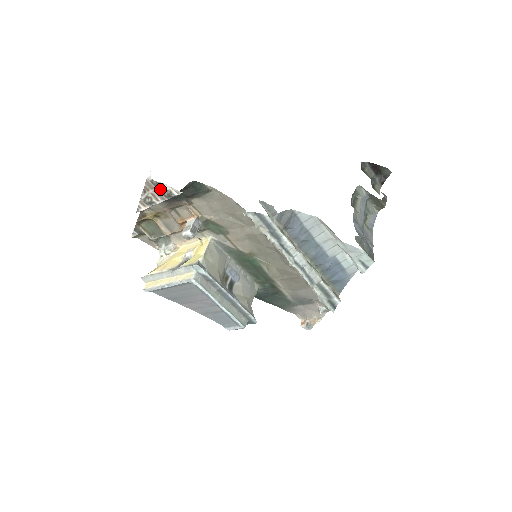
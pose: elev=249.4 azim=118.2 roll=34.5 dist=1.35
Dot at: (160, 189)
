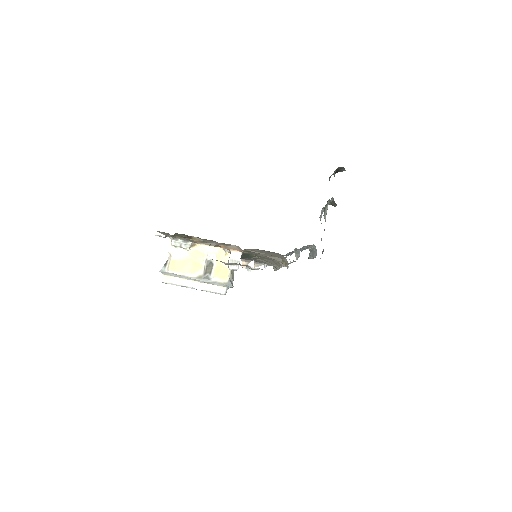
Dot at: occluded
